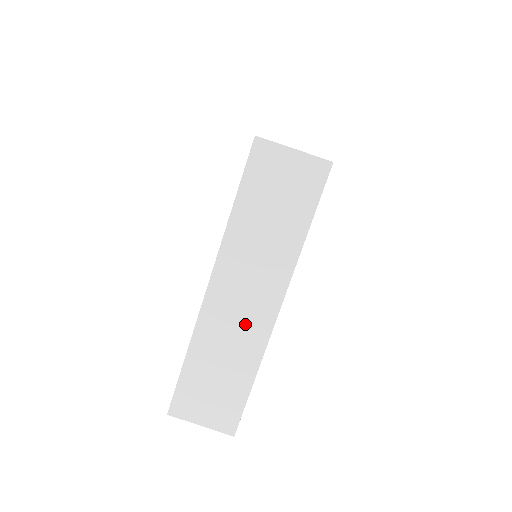
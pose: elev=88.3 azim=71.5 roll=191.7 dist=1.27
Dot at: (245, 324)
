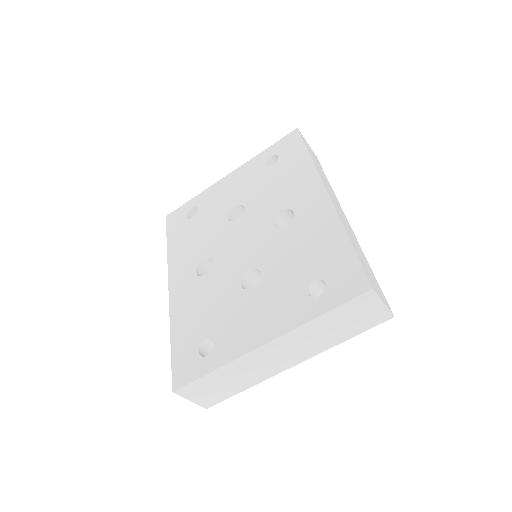
Dot at: (268, 366)
